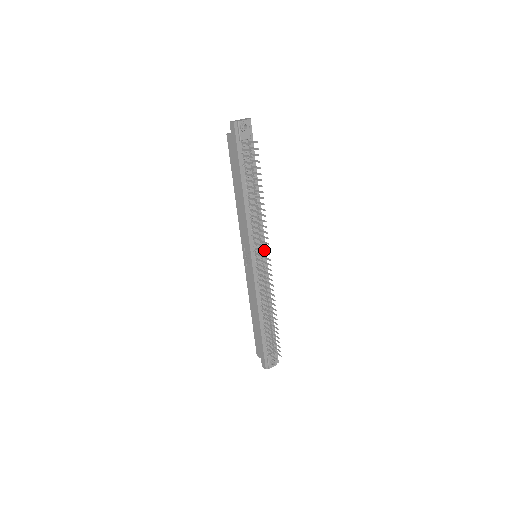
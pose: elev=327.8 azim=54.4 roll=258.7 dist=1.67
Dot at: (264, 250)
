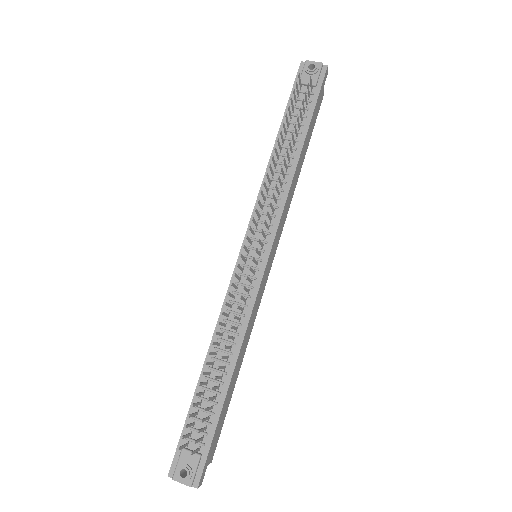
Dot at: (268, 248)
